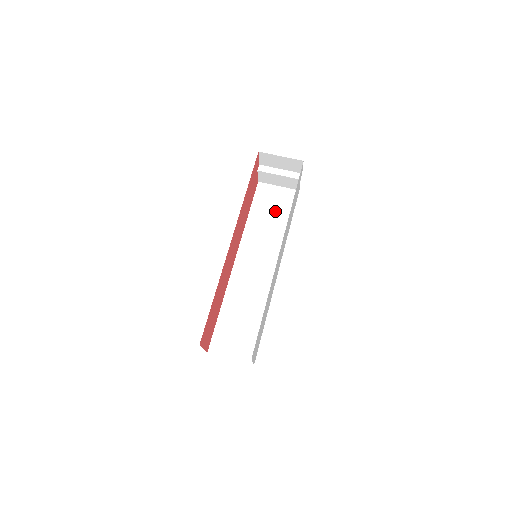
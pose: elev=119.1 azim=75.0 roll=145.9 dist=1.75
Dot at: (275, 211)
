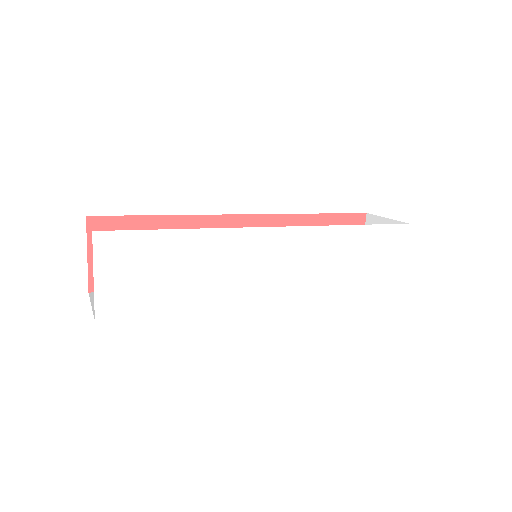
Dot at: occluded
